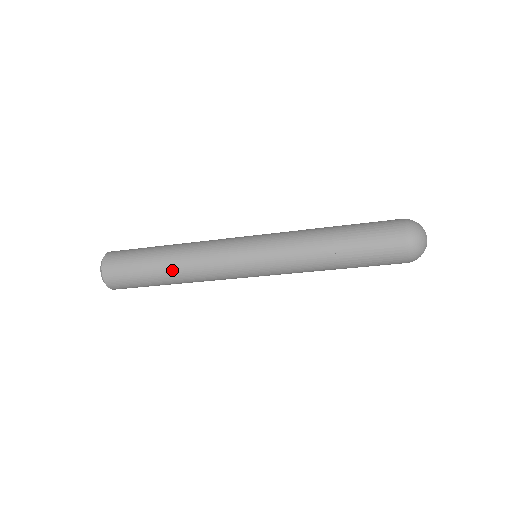
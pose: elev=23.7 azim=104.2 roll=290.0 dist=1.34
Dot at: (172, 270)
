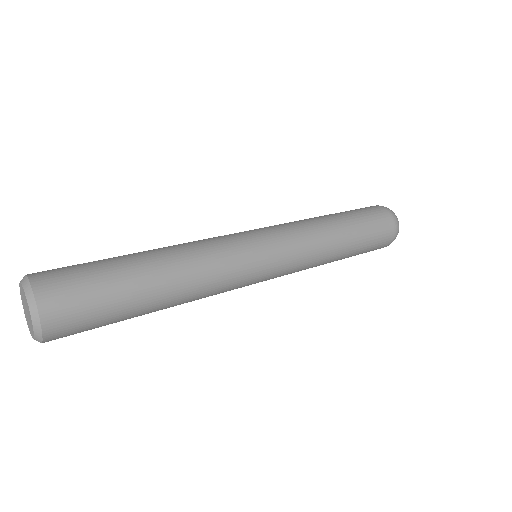
Dot at: (169, 303)
